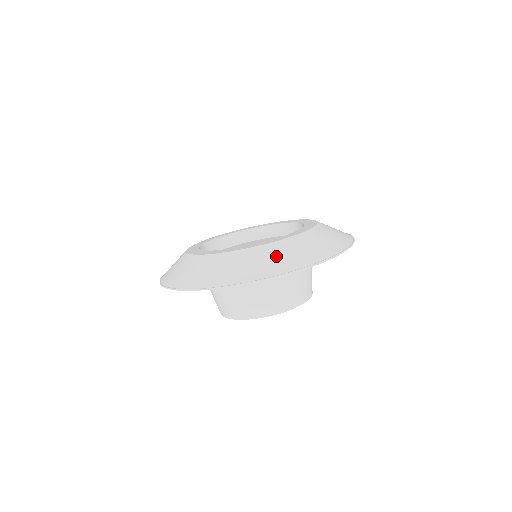
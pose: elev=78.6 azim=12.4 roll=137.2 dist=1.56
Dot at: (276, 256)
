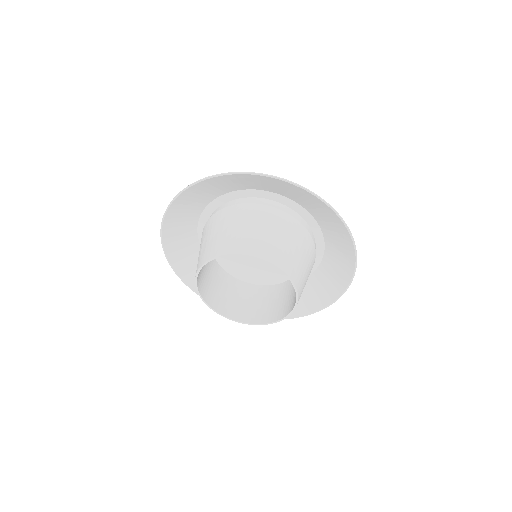
Dot at: (254, 181)
